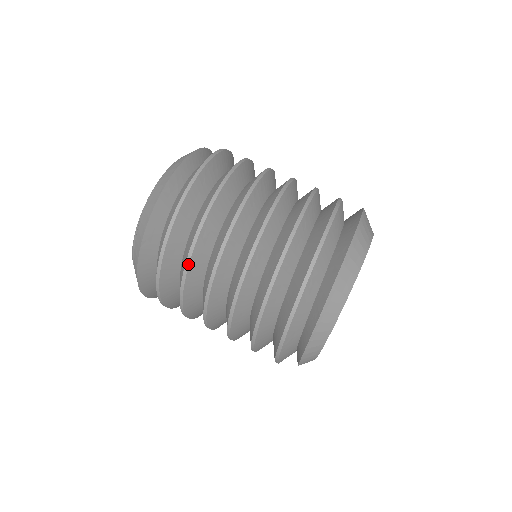
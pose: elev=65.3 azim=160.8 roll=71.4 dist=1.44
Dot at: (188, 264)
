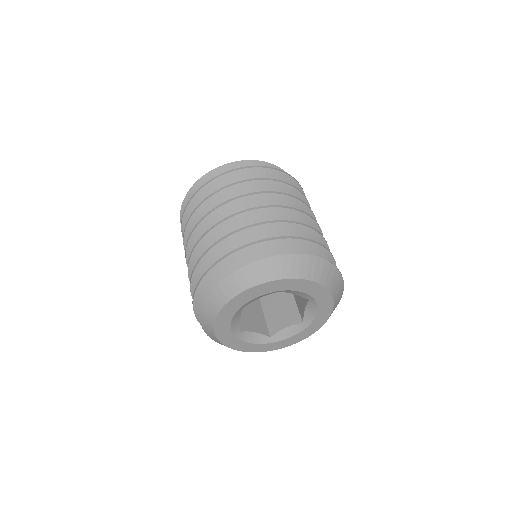
Dot at: (193, 213)
